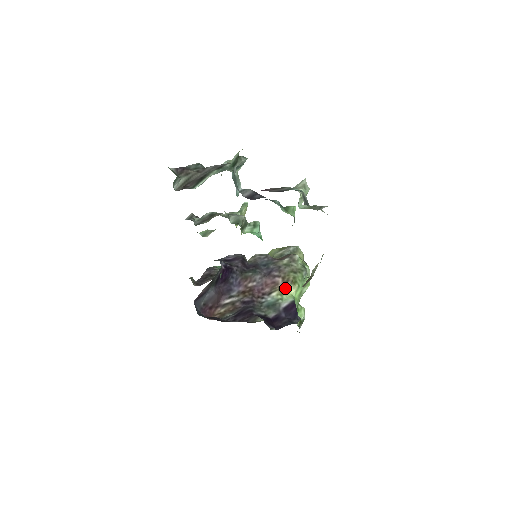
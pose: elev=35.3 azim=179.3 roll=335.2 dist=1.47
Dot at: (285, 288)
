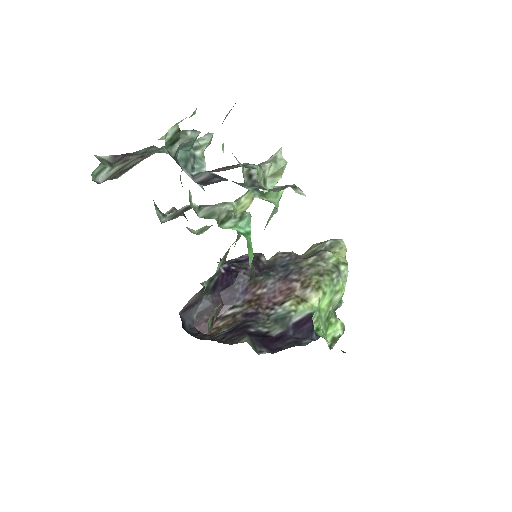
Dot at: (304, 296)
